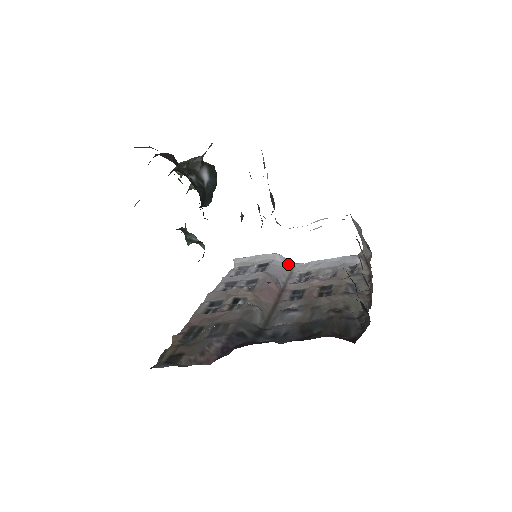
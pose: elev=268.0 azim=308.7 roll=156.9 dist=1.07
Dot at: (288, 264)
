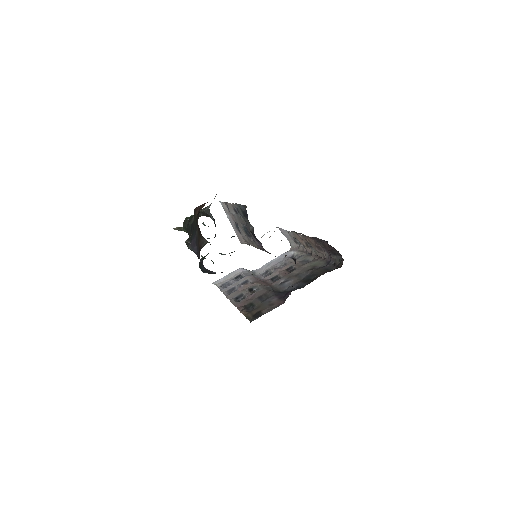
Dot at: (250, 272)
